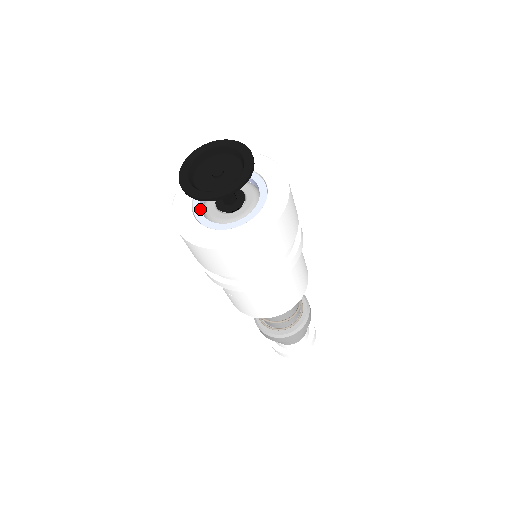
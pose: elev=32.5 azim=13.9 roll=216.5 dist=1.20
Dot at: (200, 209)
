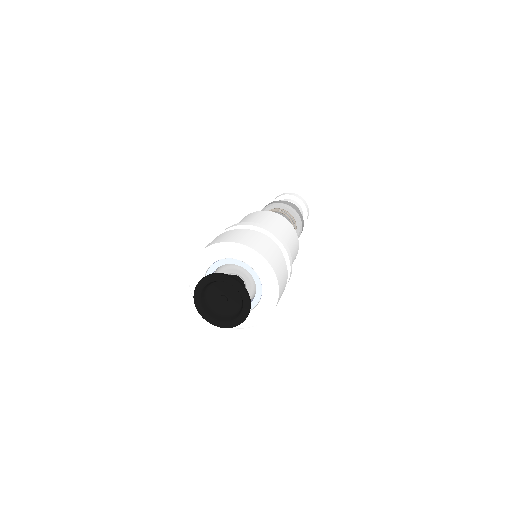
Dot at: occluded
